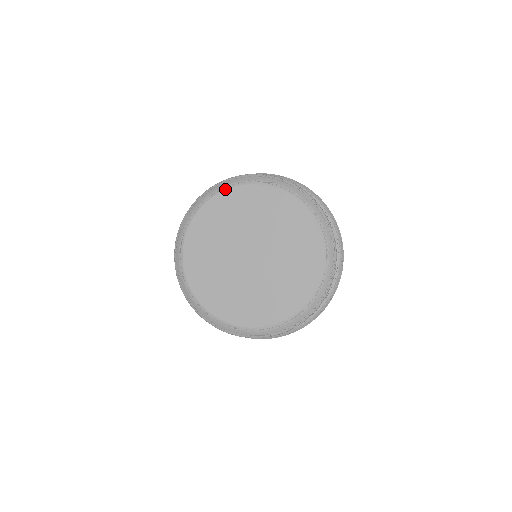
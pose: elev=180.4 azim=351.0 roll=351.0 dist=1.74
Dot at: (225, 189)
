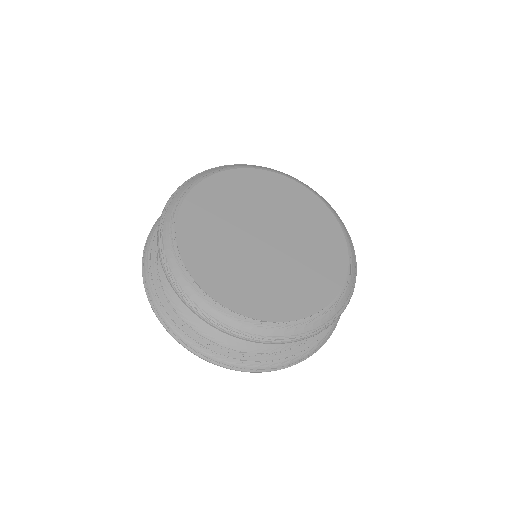
Dot at: (279, 173)
